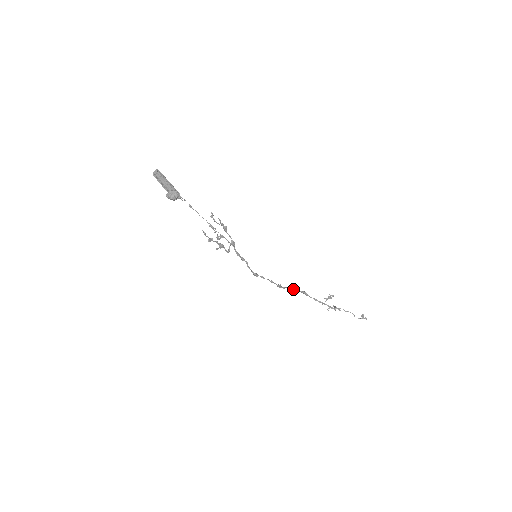
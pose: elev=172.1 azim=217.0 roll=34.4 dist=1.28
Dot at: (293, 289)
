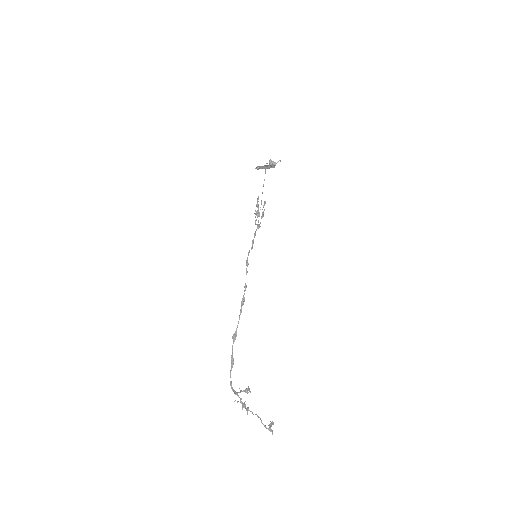
Dot at: (235, 335)
